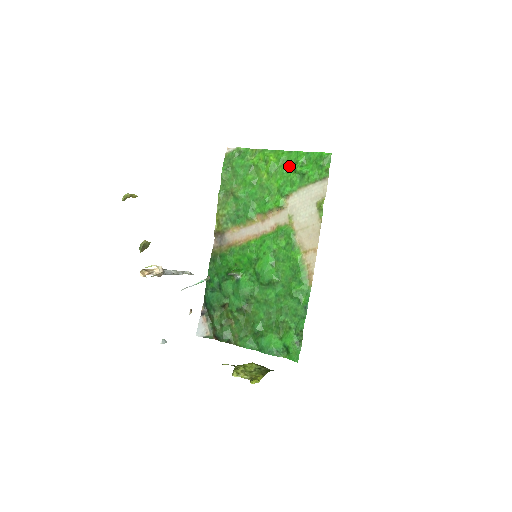
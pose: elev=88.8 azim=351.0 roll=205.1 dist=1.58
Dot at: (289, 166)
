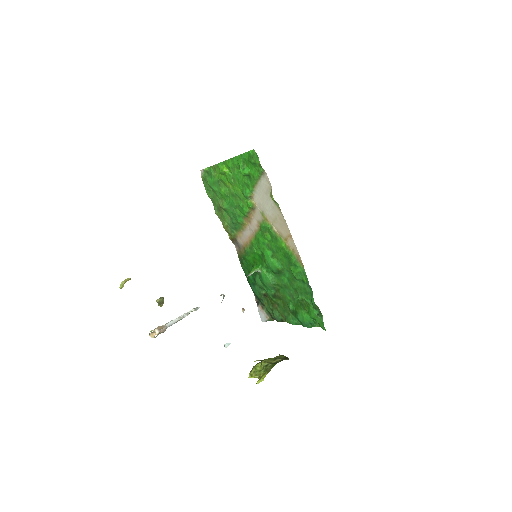
Dot at: (238, 171)
